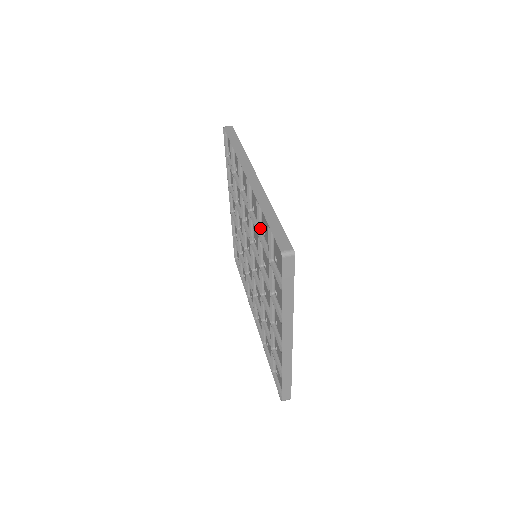
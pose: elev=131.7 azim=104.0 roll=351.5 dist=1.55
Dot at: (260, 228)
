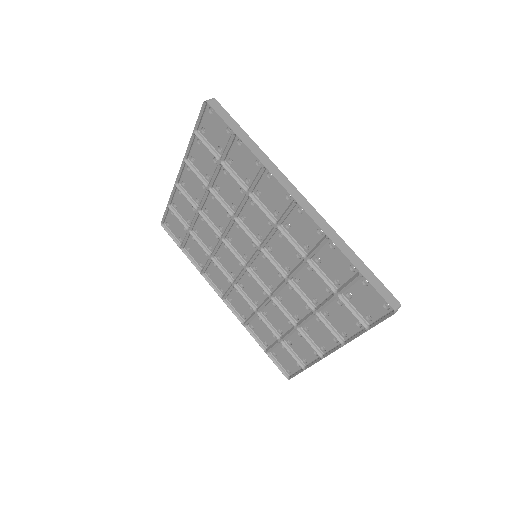
Dot at: (312, 256)
